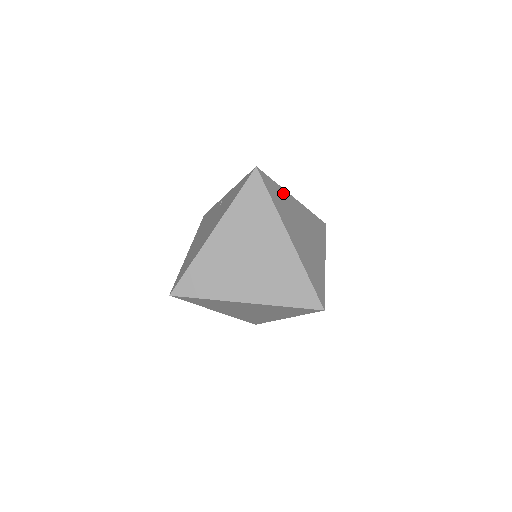
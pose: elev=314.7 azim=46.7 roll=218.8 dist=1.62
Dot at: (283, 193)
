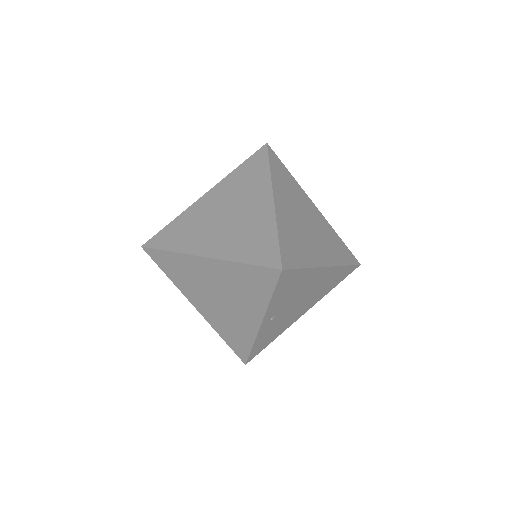
Dot at: (296, 185)
